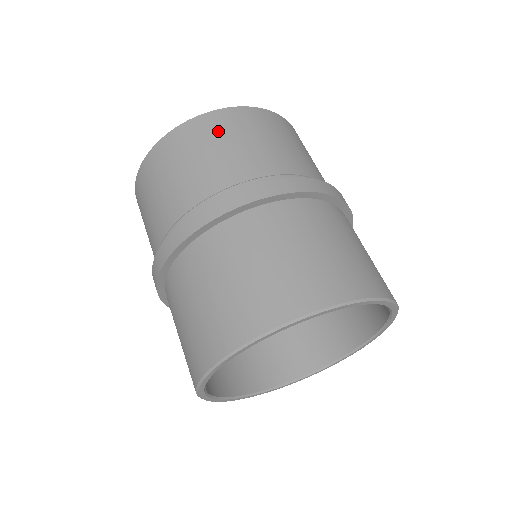
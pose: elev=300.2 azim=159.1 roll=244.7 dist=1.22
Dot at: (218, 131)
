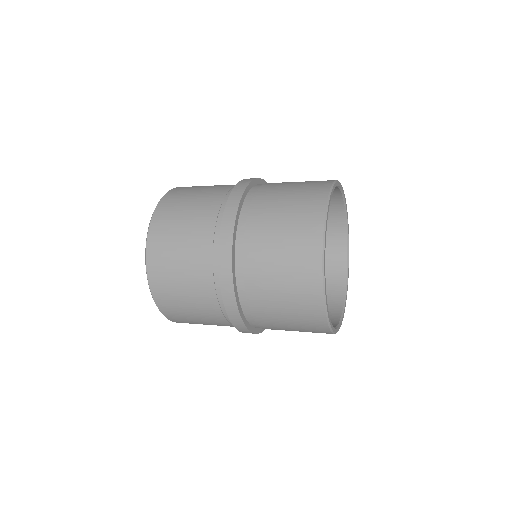
Dot at: occluded
